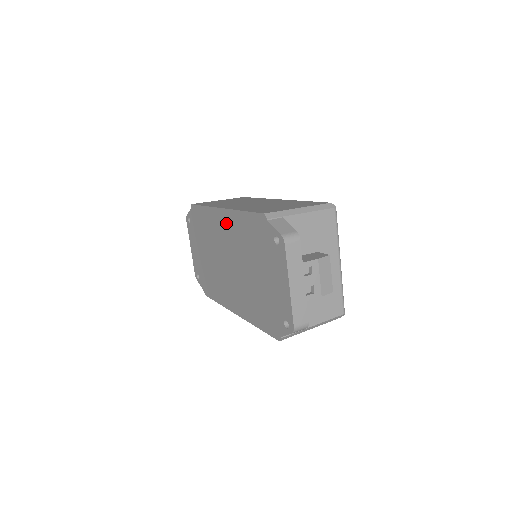
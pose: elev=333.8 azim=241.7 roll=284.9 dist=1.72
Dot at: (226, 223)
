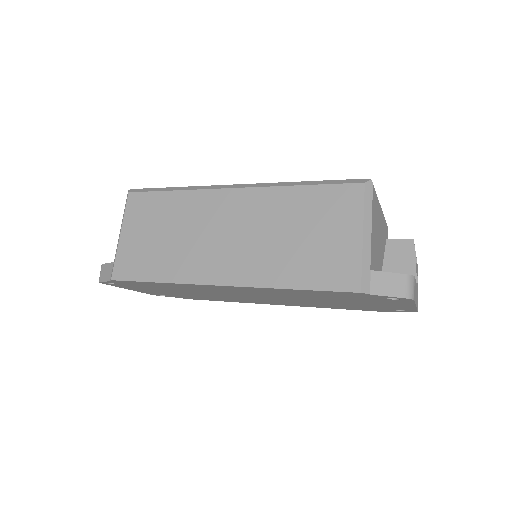
Dot at: occluded
